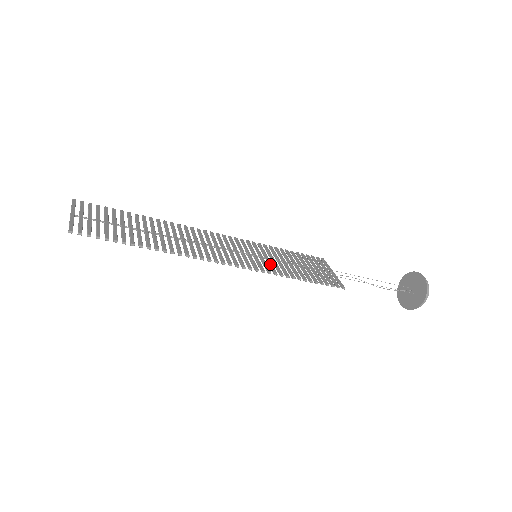
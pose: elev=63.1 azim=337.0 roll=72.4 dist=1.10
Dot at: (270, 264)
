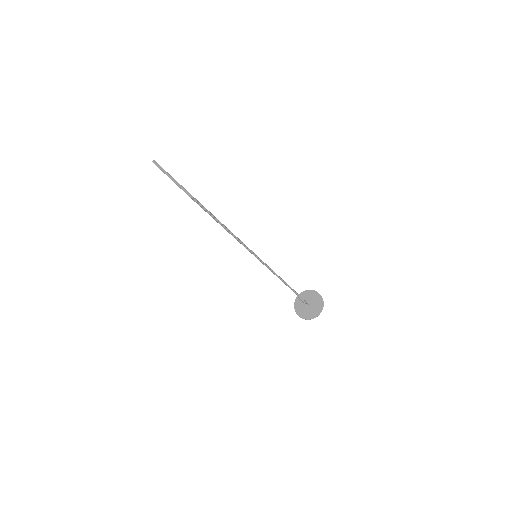
Dot at: occluded
